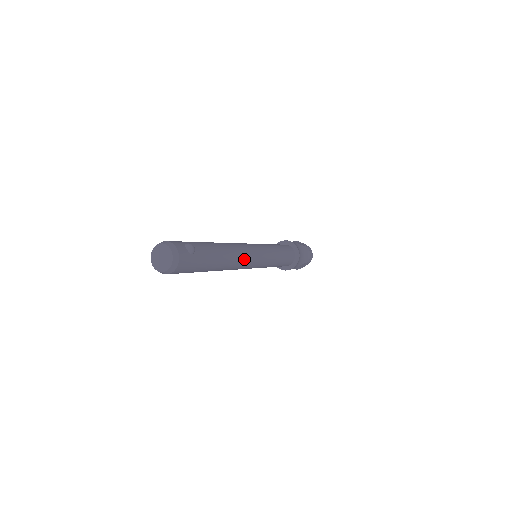
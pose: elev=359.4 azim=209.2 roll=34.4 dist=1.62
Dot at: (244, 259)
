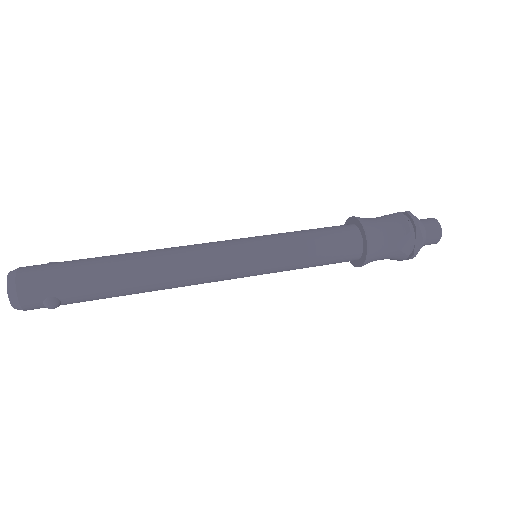
Dot at: occluded
